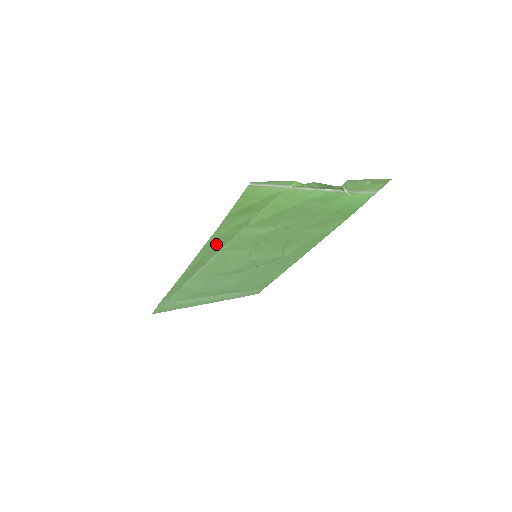
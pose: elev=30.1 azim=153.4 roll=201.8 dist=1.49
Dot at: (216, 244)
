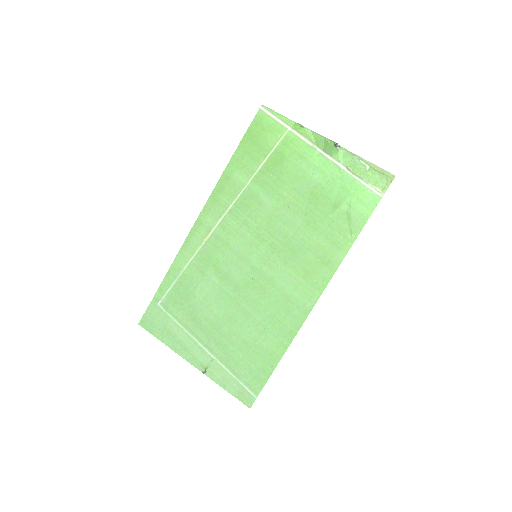
Dot at: (225, 192)
